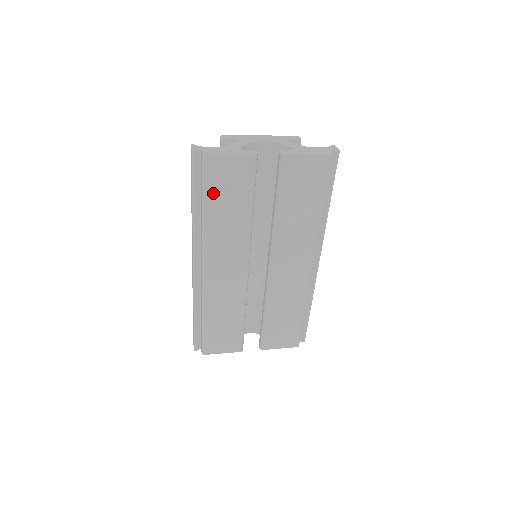
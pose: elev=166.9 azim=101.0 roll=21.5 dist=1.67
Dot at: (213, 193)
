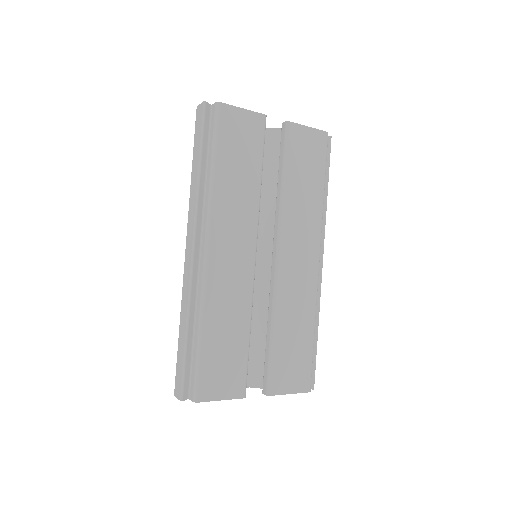
Dot at: (224, 148)
